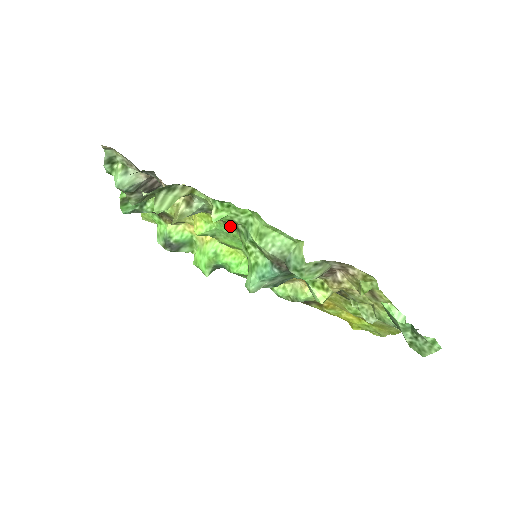
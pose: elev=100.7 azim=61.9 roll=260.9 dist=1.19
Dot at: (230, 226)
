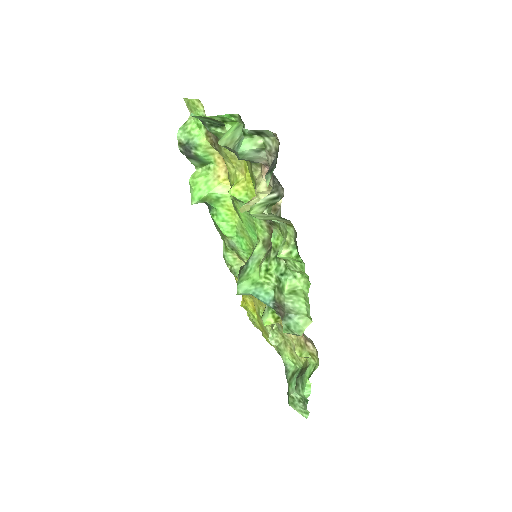
Dot at: (264, 224)
